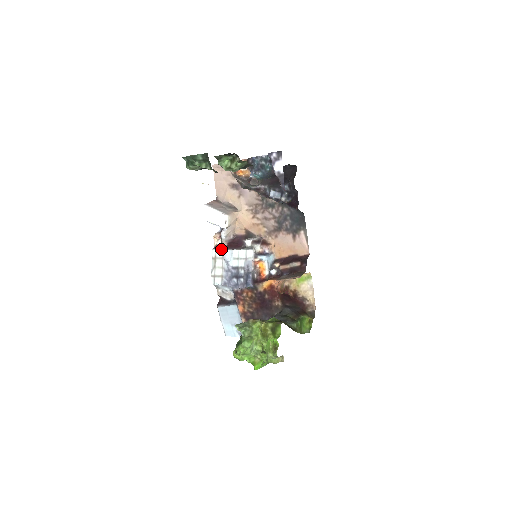
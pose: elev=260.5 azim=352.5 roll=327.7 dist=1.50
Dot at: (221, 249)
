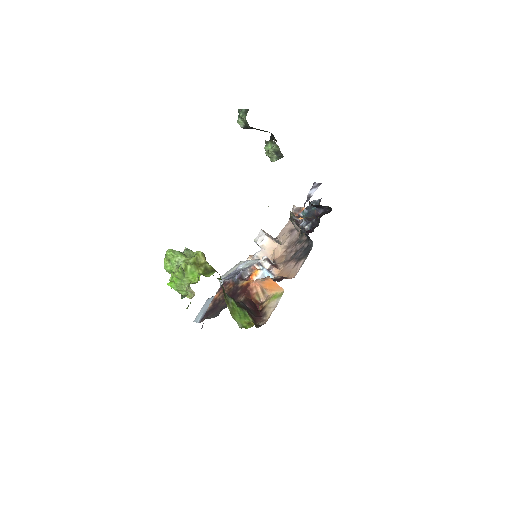
Dot at: (246, 260)
